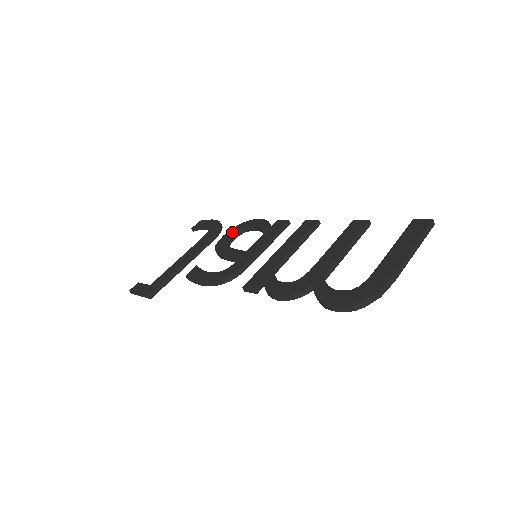
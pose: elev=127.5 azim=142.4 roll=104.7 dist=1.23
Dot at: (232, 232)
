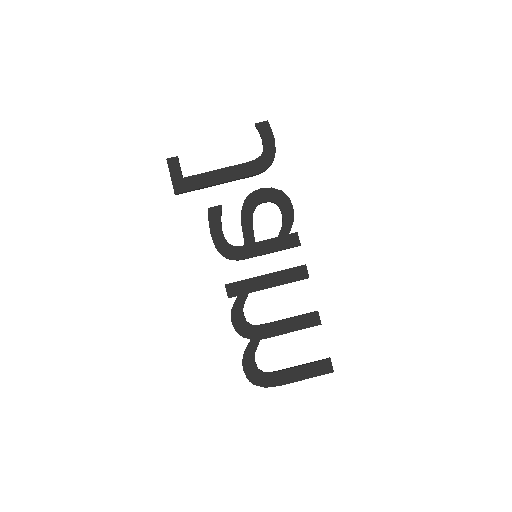
Dot at: (268, 195)
